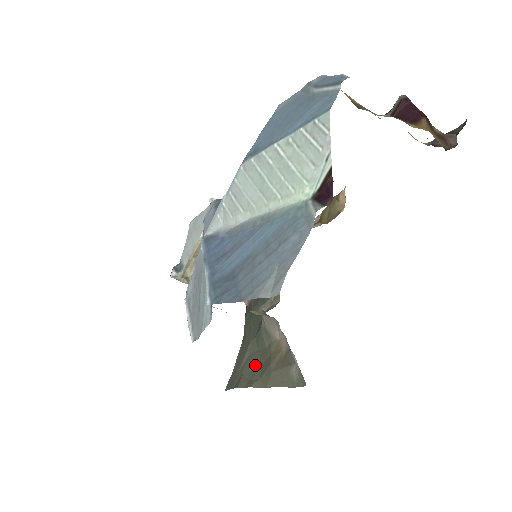
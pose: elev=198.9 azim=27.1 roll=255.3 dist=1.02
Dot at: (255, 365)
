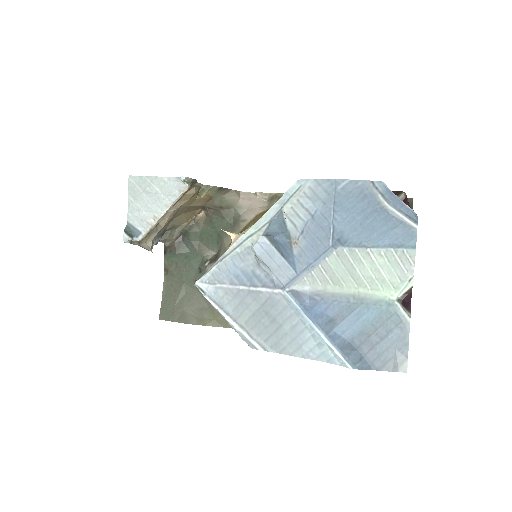
Dot at: (200, 305)
